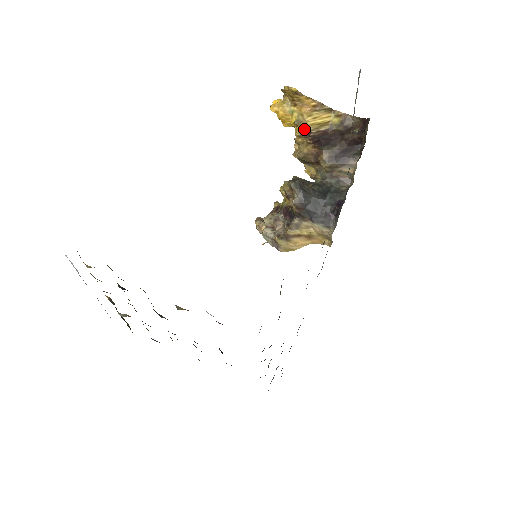
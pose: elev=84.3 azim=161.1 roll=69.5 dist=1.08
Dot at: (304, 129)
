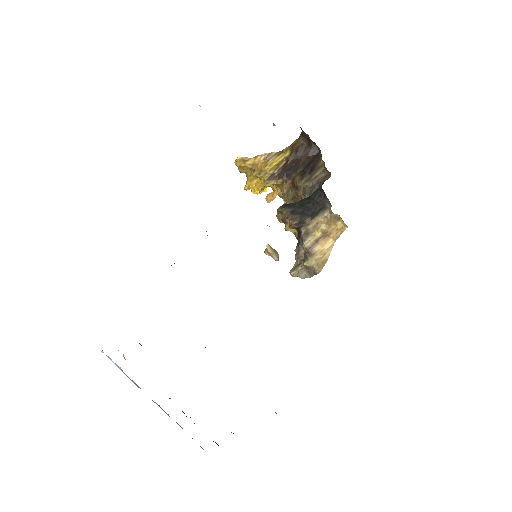
Dot at: (268, 176)
